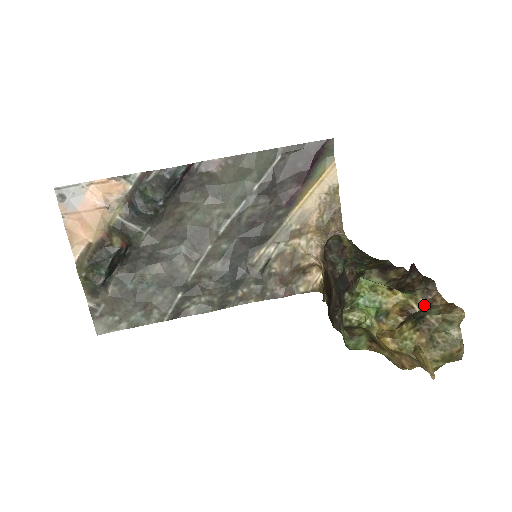
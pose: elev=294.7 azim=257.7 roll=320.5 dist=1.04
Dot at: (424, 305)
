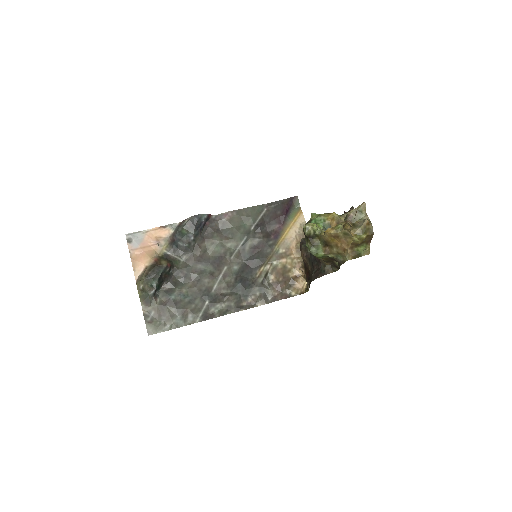
Dot at: occluded
